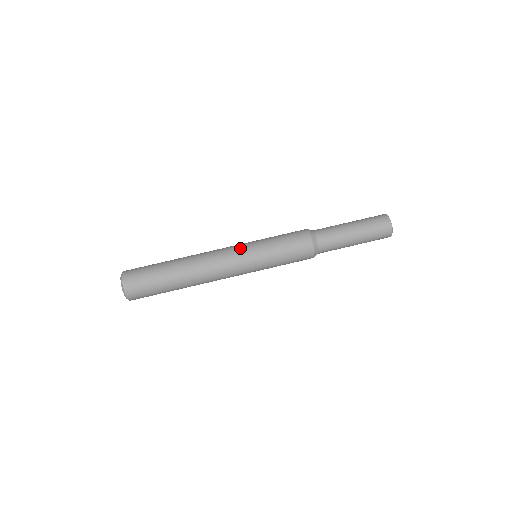
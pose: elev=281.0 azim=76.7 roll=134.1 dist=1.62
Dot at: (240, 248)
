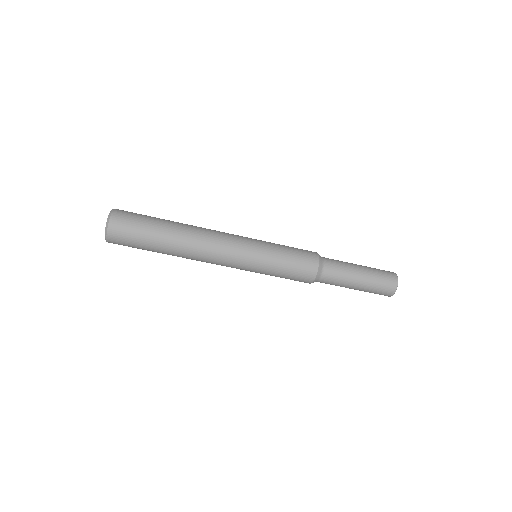
Dot at: (240, 266)
